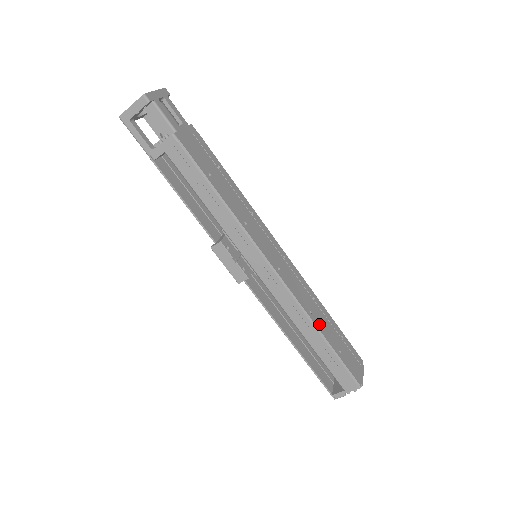
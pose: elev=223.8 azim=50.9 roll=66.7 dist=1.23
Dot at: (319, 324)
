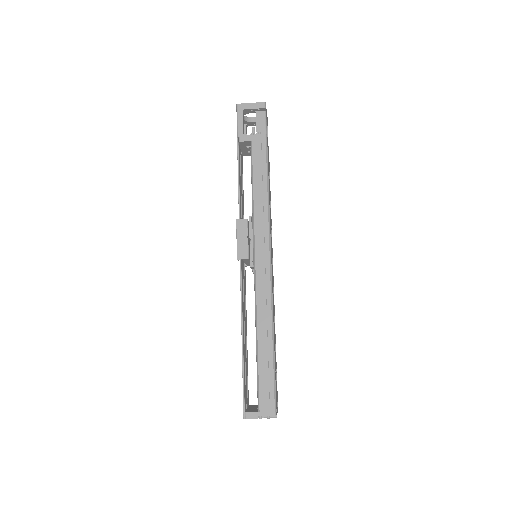
Dot at: occluded
